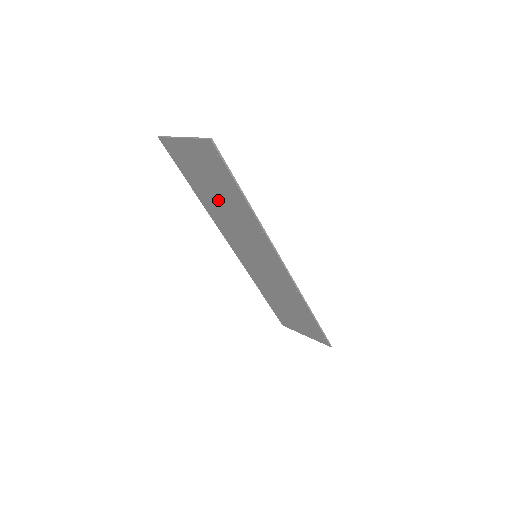
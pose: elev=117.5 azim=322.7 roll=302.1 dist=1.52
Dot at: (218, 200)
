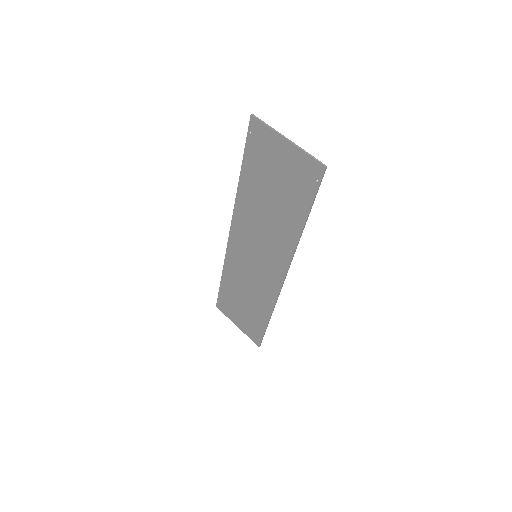
Dot at: (266, 200)
